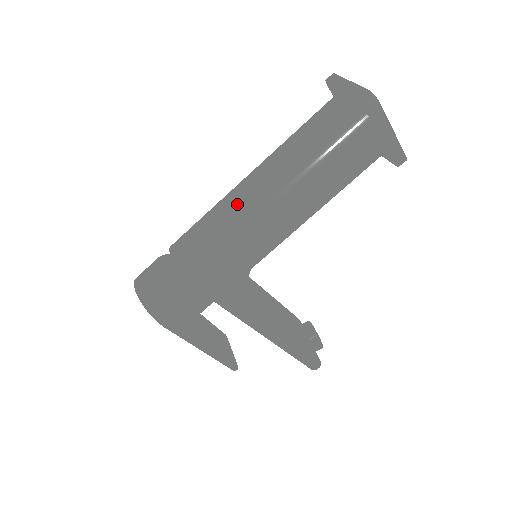
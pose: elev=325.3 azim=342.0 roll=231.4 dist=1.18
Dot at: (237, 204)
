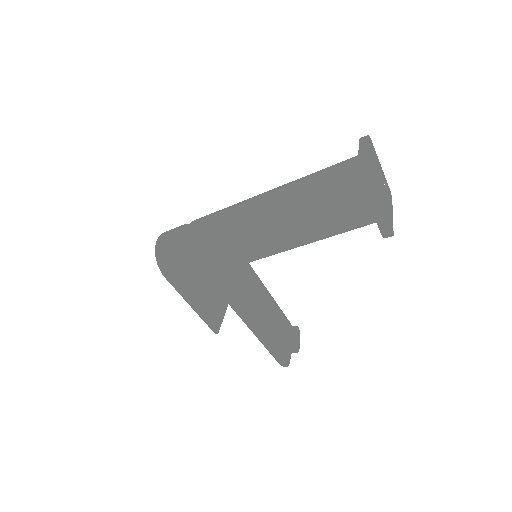
Dot at: (242, 212)
